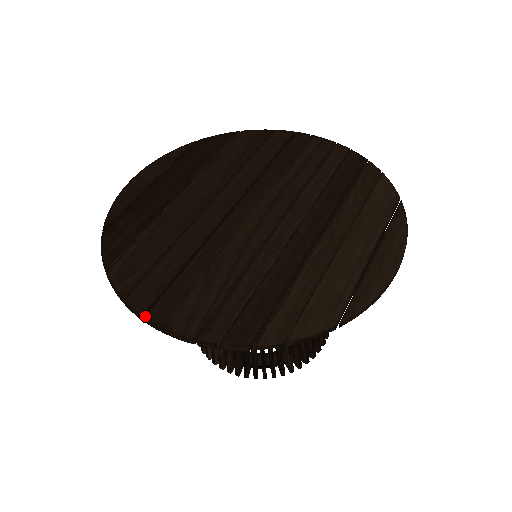
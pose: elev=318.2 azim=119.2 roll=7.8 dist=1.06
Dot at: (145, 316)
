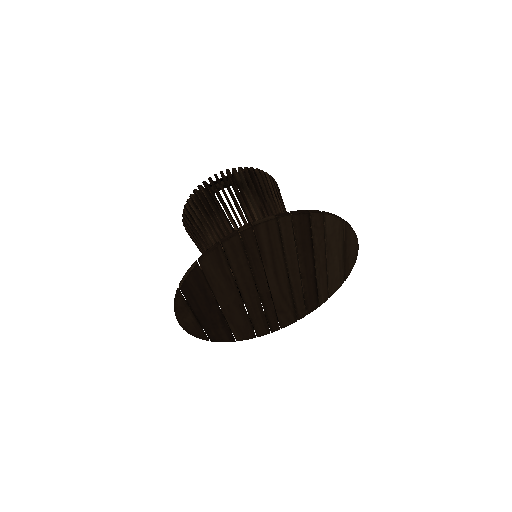
Dot at: (272, 332)
